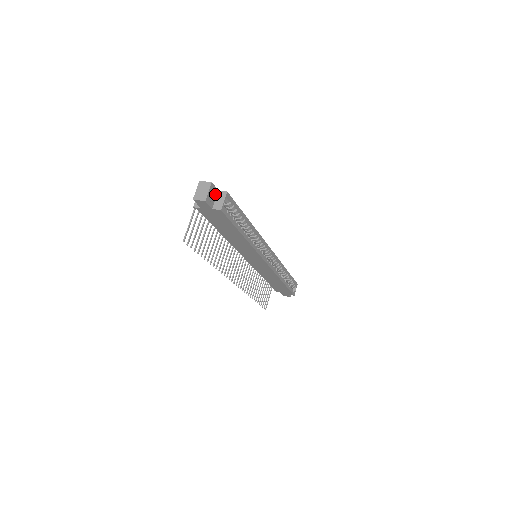
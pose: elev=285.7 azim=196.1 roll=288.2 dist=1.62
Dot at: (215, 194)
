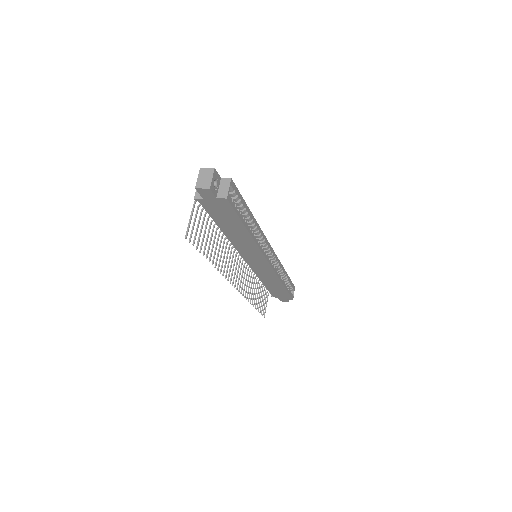
Dot at: (218, 182)
